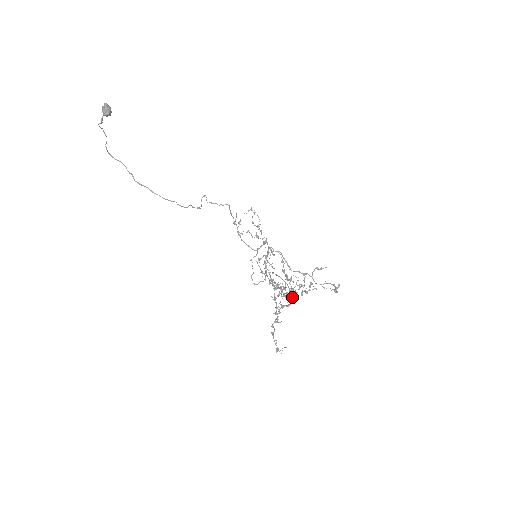
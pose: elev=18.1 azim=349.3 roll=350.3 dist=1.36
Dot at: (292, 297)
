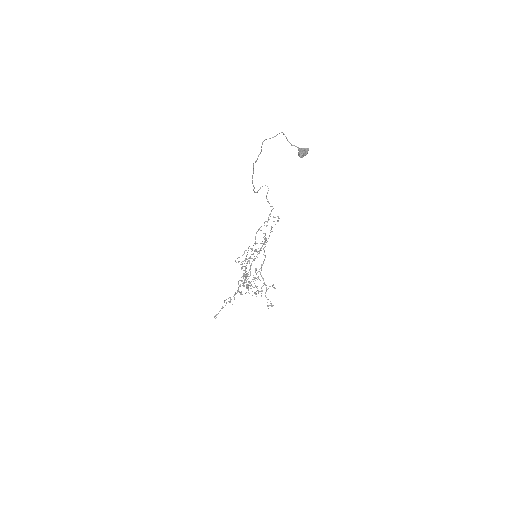
Dot at: (248, 292)
